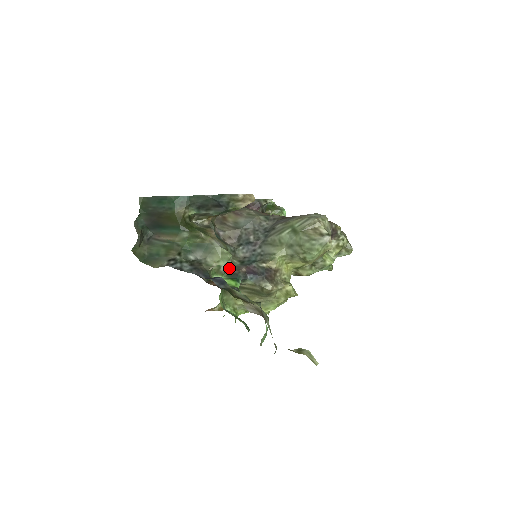
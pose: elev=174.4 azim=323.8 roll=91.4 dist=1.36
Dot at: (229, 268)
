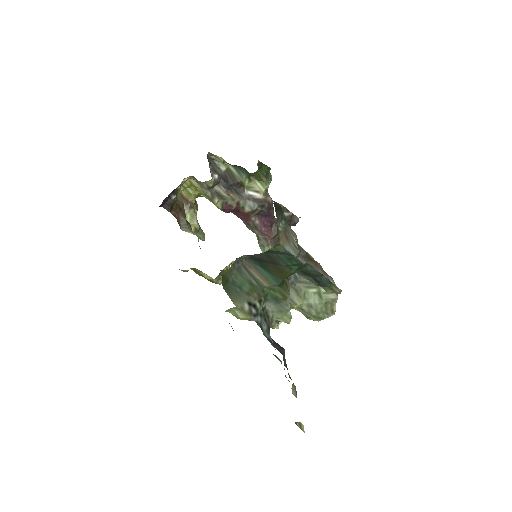
Dot at: occluded
